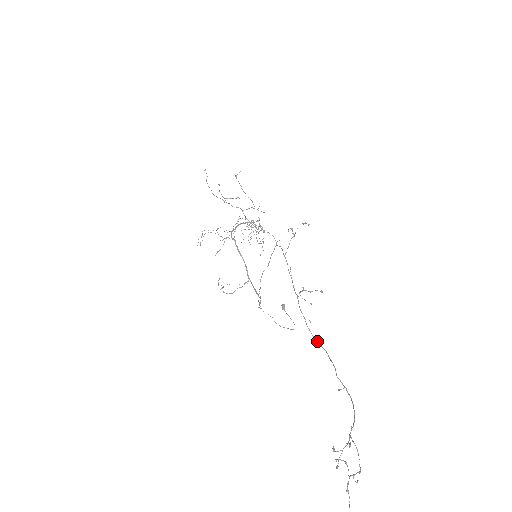
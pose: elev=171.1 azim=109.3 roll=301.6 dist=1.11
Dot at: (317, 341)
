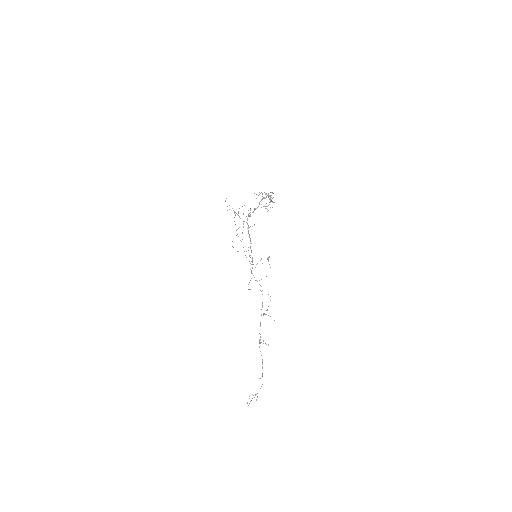
Dot at: occluded
